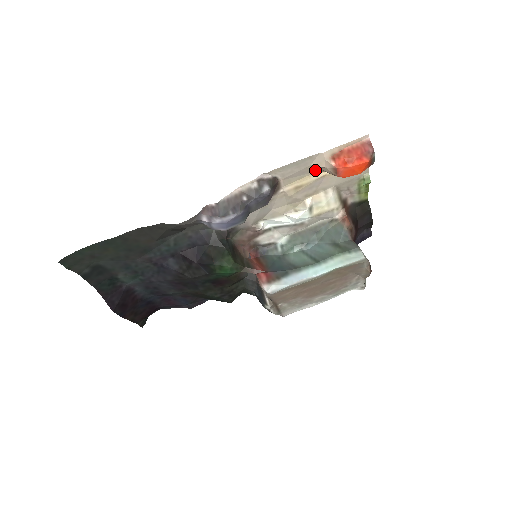
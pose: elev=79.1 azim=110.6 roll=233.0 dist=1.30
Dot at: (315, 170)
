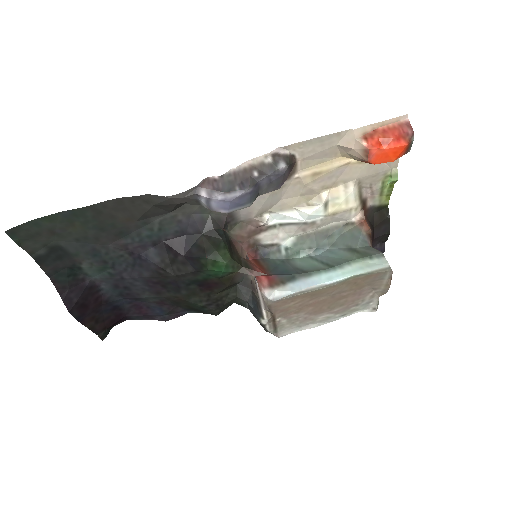
Dot at: (339, 154)
